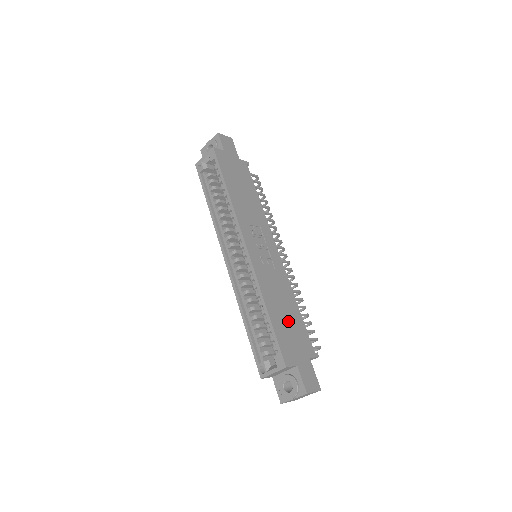
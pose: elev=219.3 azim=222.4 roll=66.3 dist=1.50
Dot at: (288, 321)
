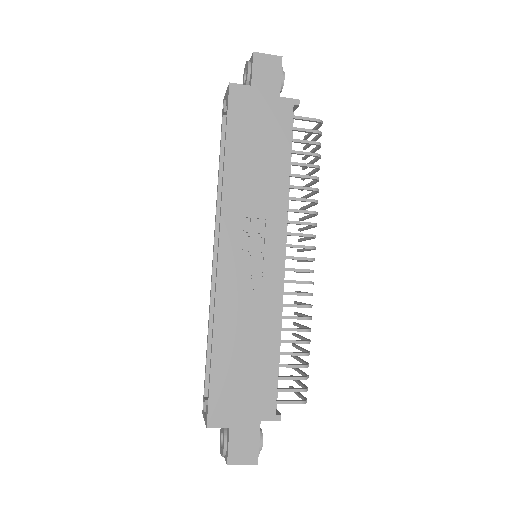
Dot at: (245, 367)
